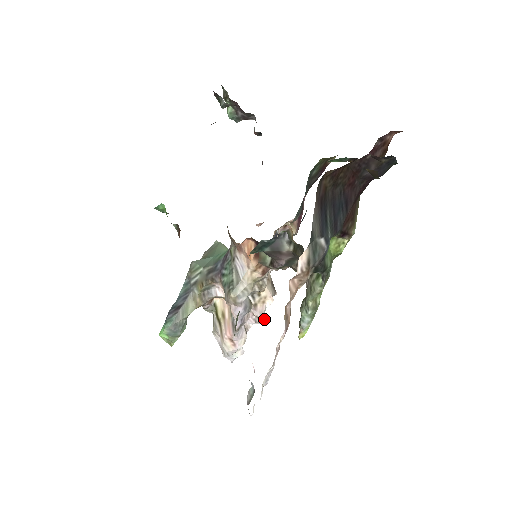
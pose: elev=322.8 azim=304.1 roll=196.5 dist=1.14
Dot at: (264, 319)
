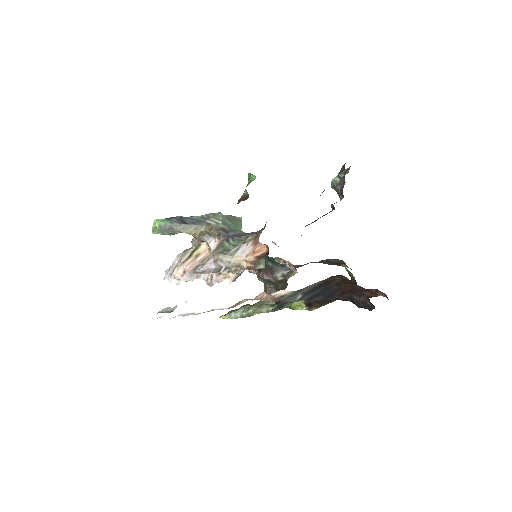
Dot at: (212, 284)
